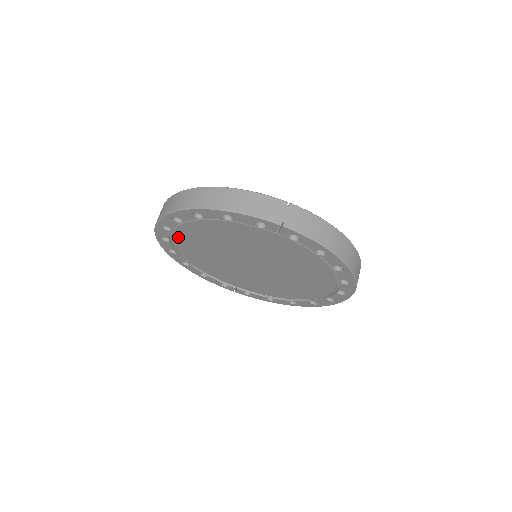
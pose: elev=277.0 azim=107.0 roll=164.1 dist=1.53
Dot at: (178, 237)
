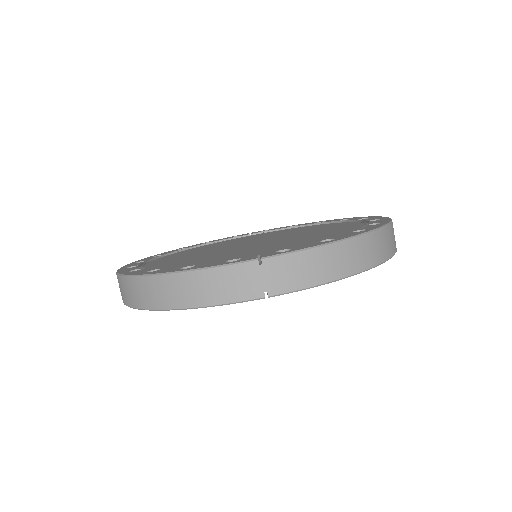
Dot at: occluded
